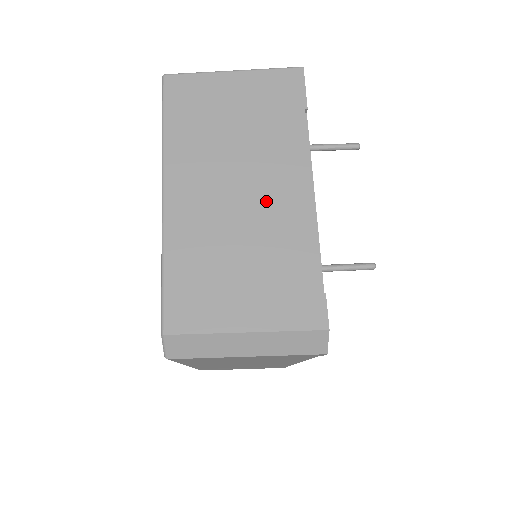
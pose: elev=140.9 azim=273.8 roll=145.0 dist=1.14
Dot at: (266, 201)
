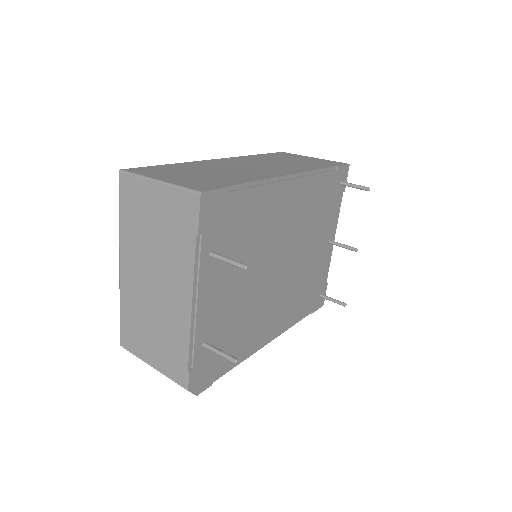
Dot at: (166, 297)
